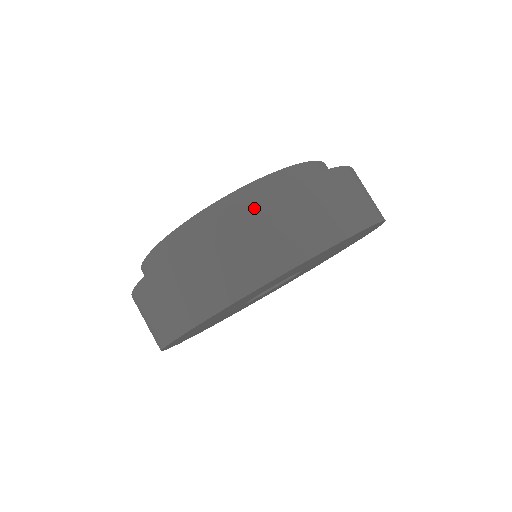
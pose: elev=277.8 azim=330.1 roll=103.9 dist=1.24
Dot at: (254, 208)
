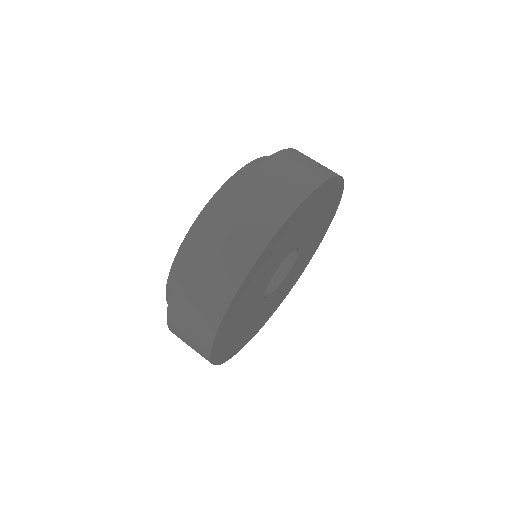
Dot at: (281, 154)
